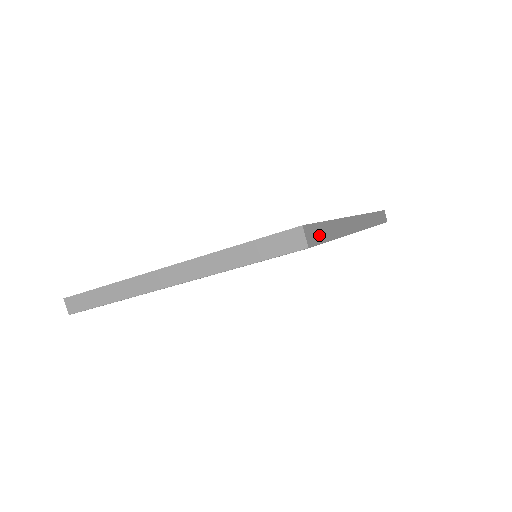
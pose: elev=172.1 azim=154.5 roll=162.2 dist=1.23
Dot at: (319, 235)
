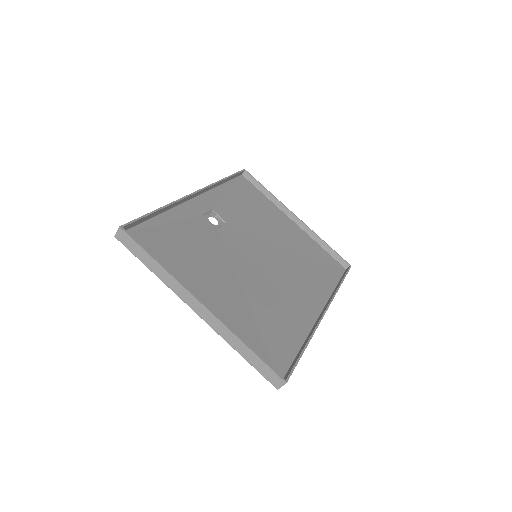
Dot at: occluded
